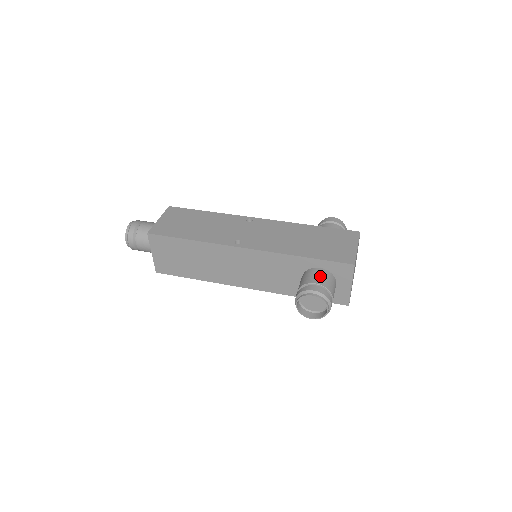
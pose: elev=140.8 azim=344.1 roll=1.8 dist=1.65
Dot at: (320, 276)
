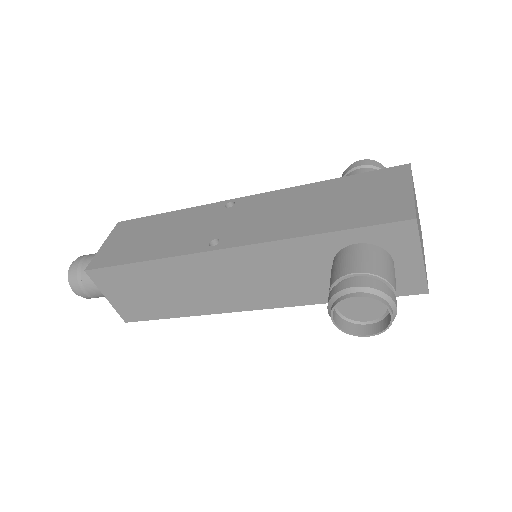
Dot at: (360, 257)
